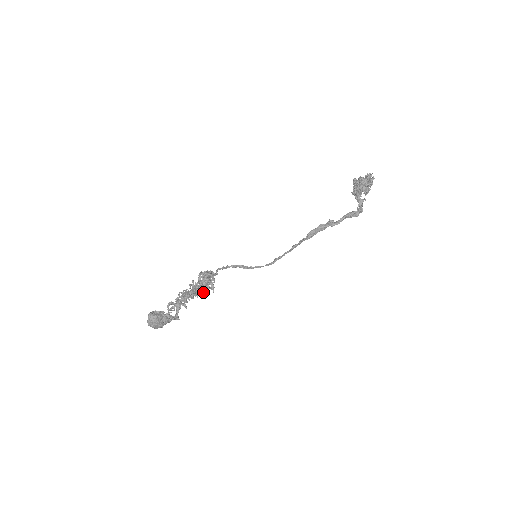
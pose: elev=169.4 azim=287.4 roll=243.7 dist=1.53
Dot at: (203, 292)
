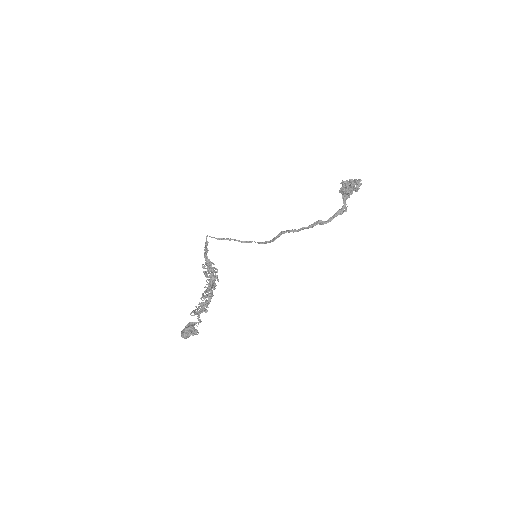
Dot at: occluded
